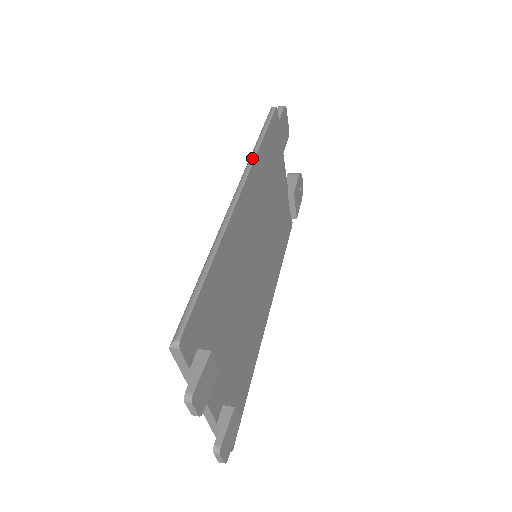
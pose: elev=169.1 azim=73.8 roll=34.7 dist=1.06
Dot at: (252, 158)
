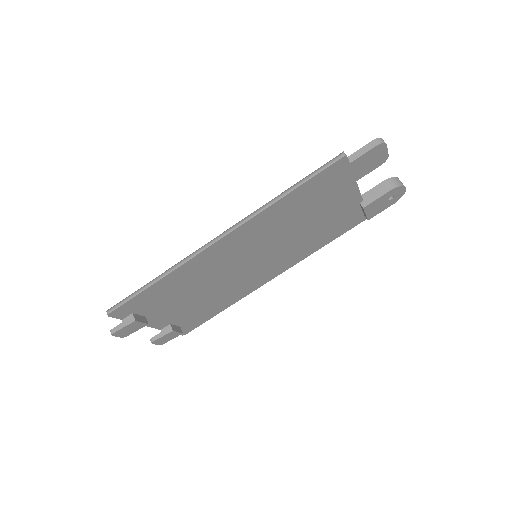
Dot at: (260, 210)
